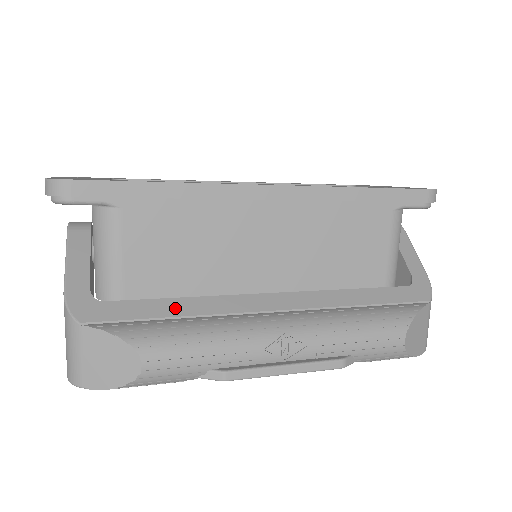
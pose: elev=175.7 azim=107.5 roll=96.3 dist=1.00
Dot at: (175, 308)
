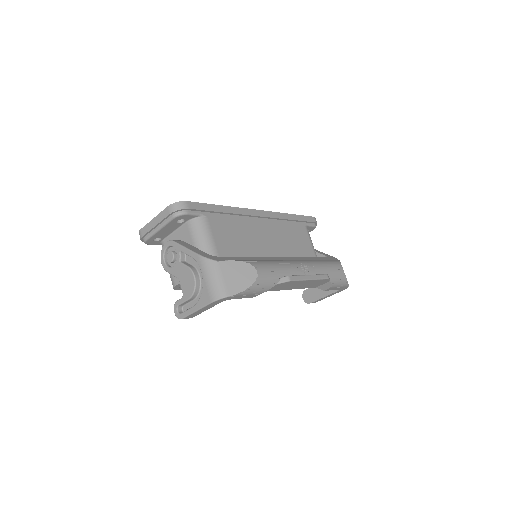
Dot at: (249, 259)
